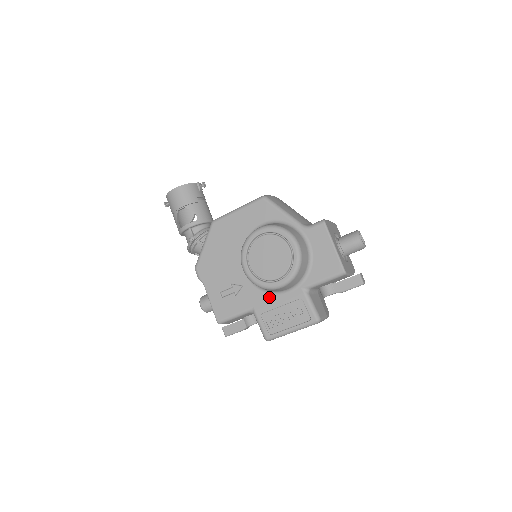
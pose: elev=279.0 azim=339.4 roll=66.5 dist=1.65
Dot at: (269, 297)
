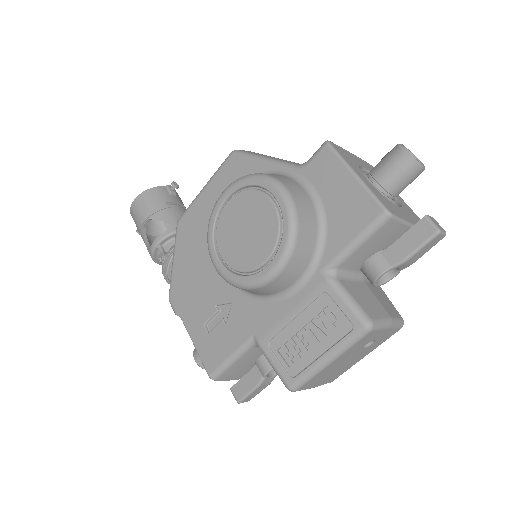
Dot at: (273, 307)
